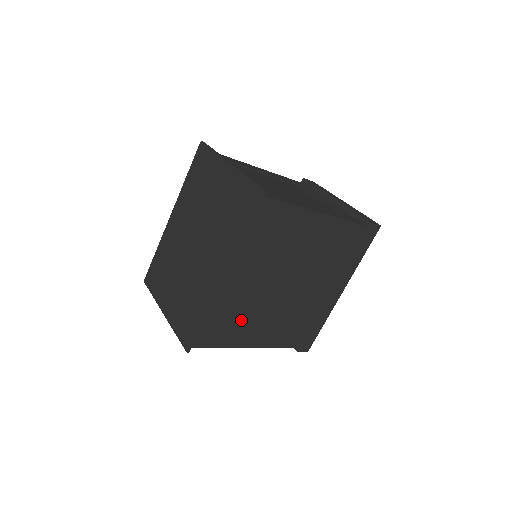
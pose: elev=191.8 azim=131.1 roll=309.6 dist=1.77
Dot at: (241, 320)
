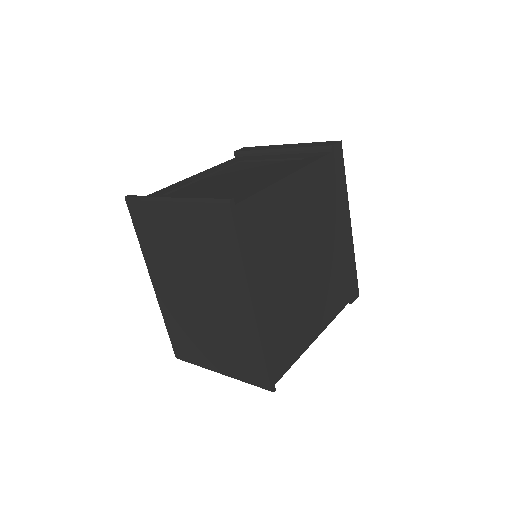
Dot at: (294, 324)
